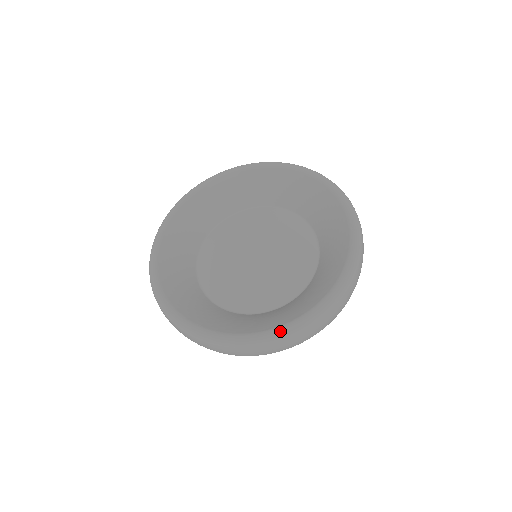
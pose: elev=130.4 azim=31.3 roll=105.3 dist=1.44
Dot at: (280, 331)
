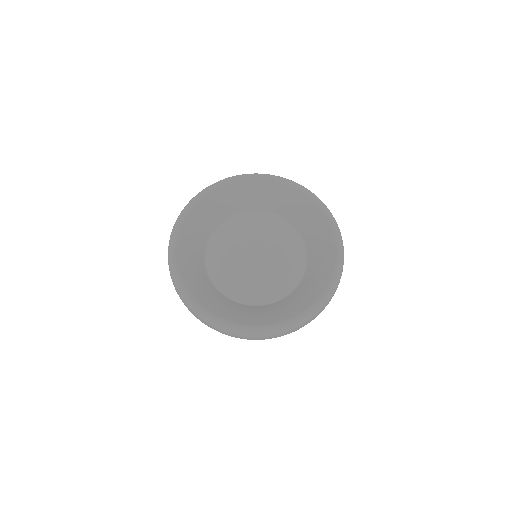
Dot at: (337, 270)
